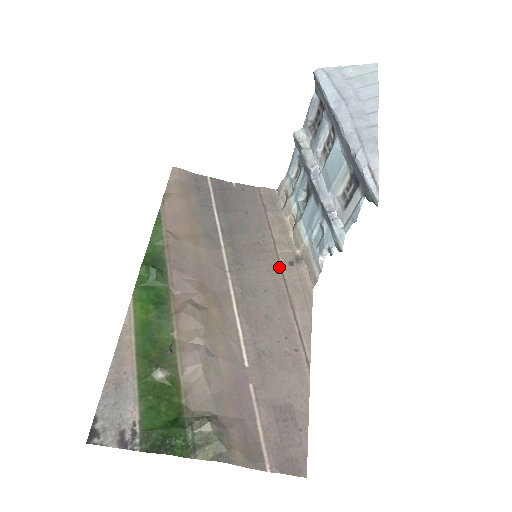
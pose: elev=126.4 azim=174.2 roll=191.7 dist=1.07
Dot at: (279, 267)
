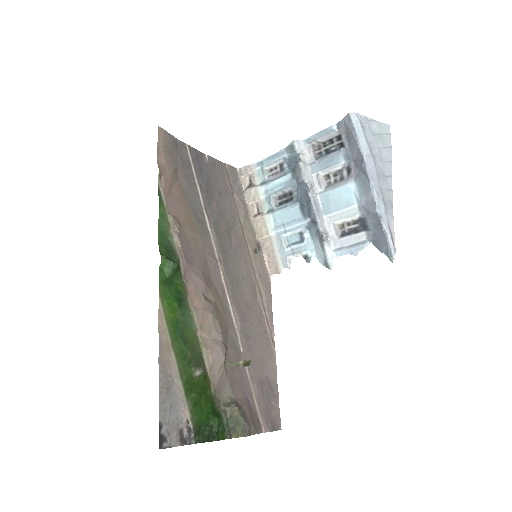
Dot at: (248, 254)
